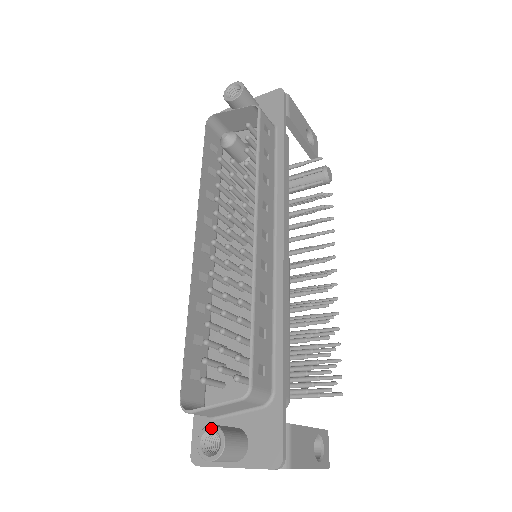
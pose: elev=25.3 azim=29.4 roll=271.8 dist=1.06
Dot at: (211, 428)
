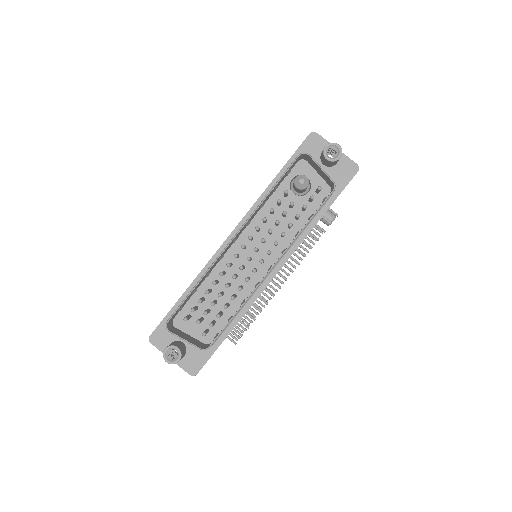
Dot at: (177, 349)
